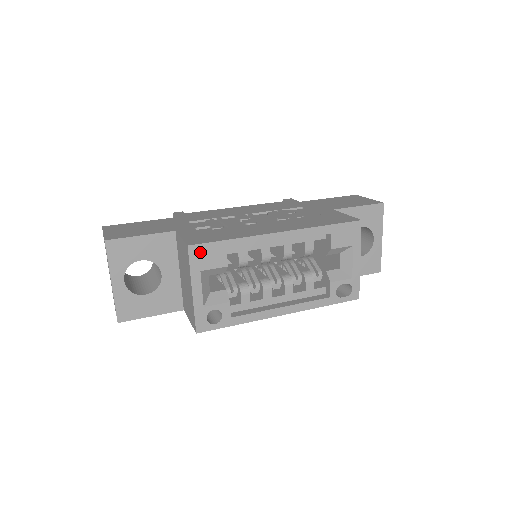
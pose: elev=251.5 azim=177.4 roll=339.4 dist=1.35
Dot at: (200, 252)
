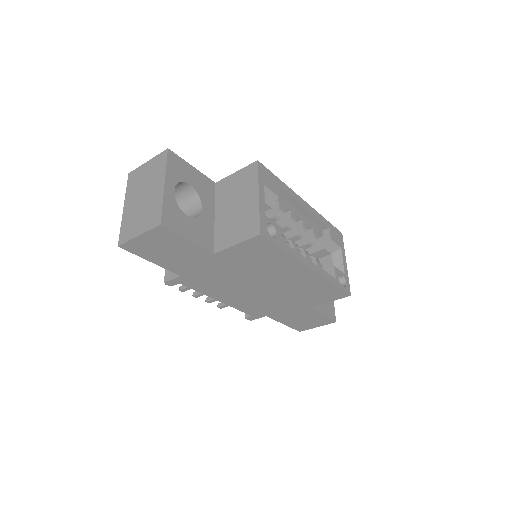
Dot at: (264, 172)
